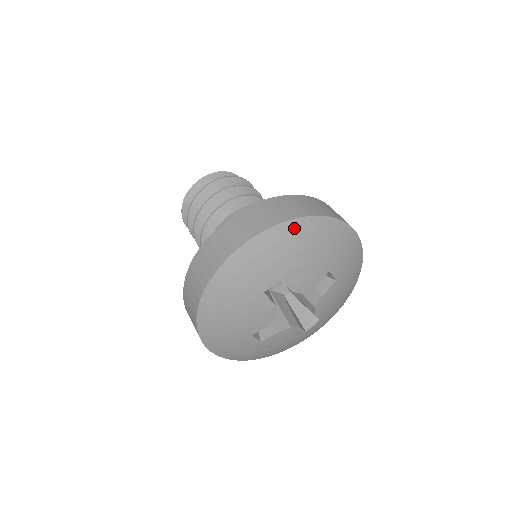
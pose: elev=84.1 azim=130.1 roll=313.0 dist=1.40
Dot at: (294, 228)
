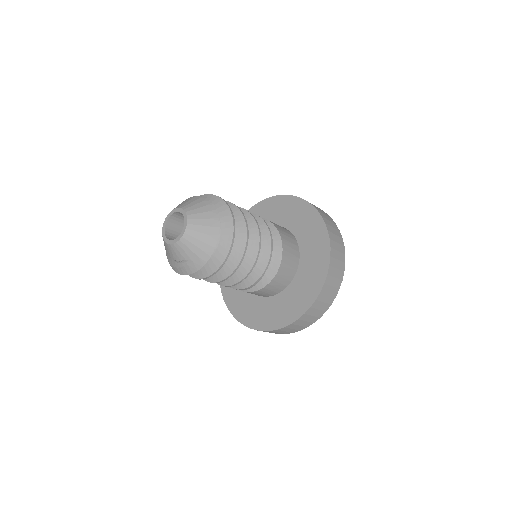
Dot at: occluded
